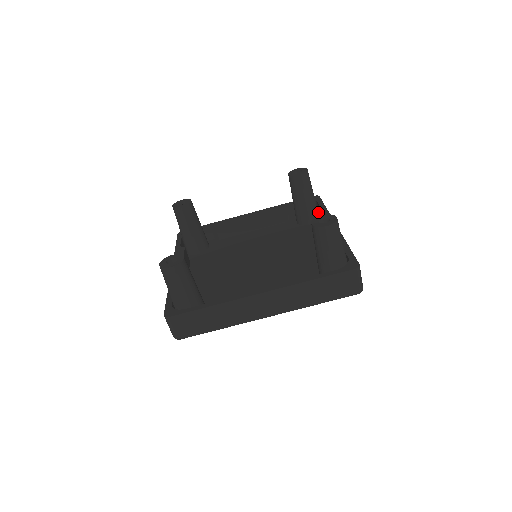
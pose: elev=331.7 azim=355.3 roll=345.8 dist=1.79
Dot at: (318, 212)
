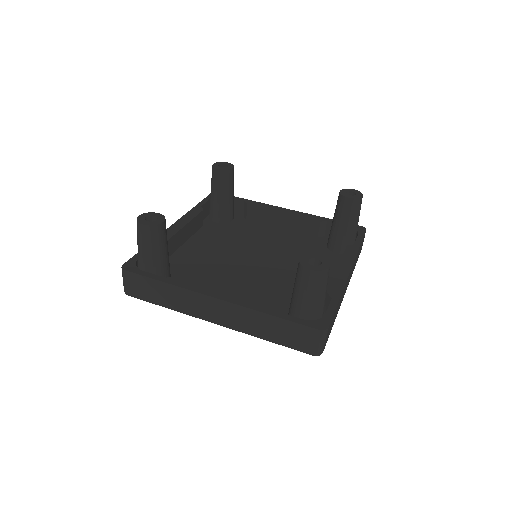
Dot at: (348, 246)
